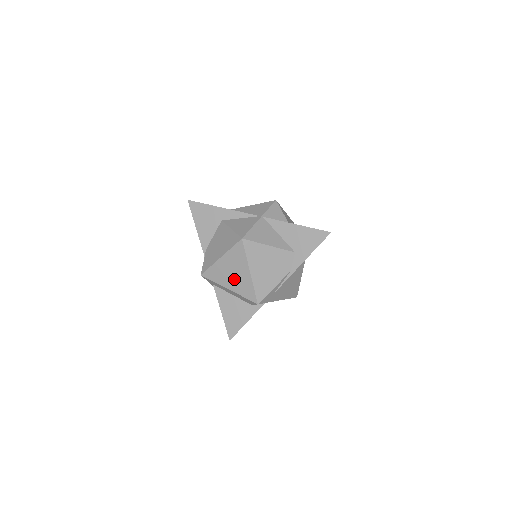
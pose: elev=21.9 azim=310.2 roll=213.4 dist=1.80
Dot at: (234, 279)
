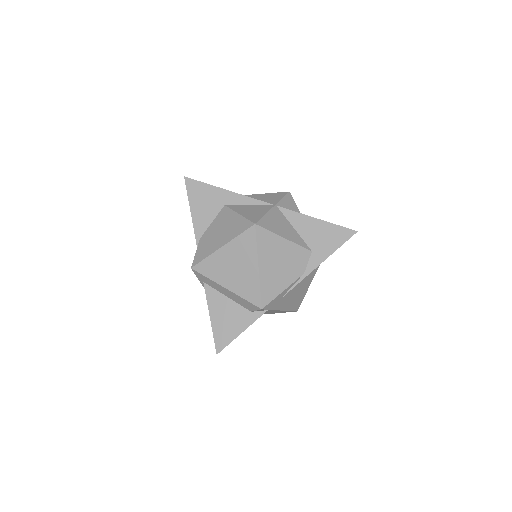
Dot at: (235, 275)
